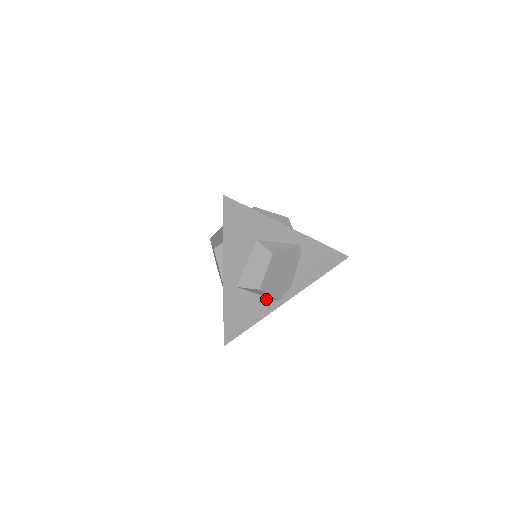
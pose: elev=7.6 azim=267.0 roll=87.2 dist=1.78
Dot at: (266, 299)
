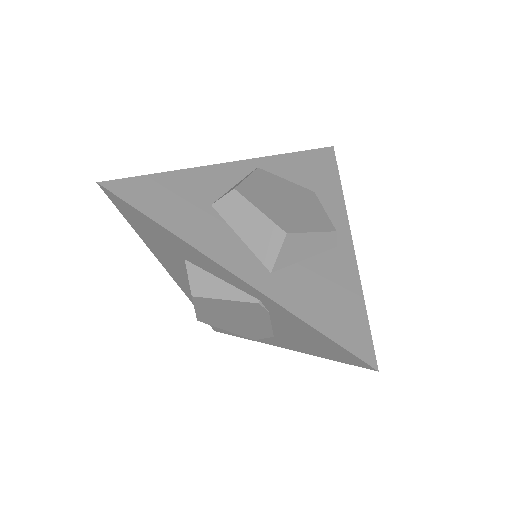
Dot at: occluded
